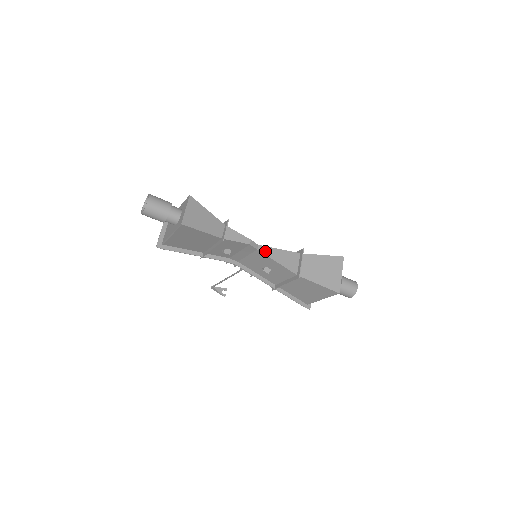
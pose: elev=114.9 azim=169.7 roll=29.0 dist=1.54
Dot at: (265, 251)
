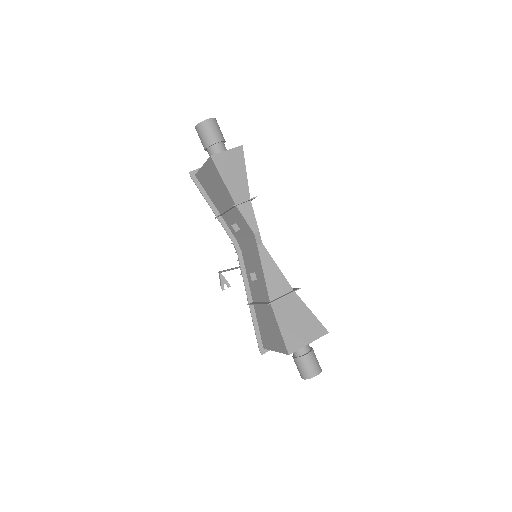
Dot at: (263, 254)
